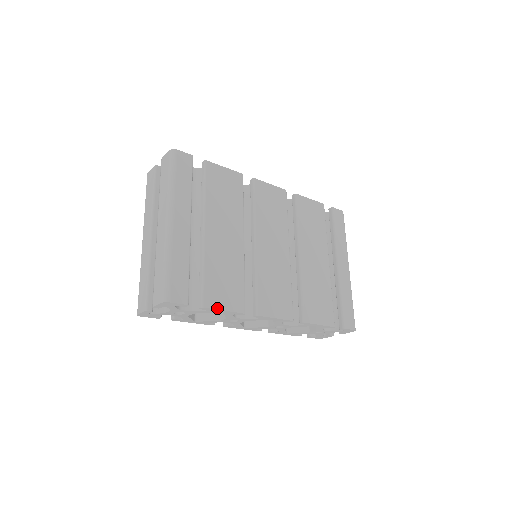
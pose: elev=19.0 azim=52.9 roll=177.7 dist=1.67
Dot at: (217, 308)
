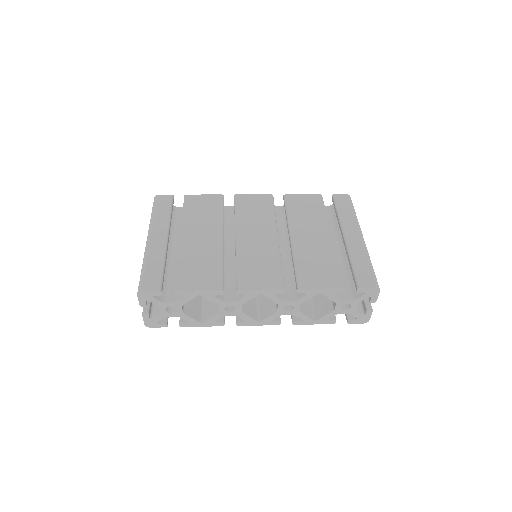
Dot at: (190, 290)
